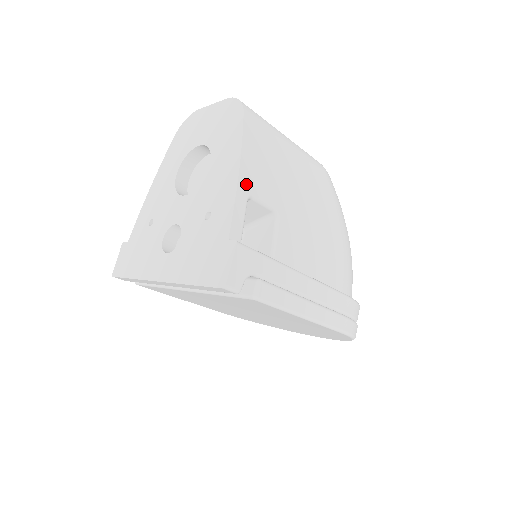
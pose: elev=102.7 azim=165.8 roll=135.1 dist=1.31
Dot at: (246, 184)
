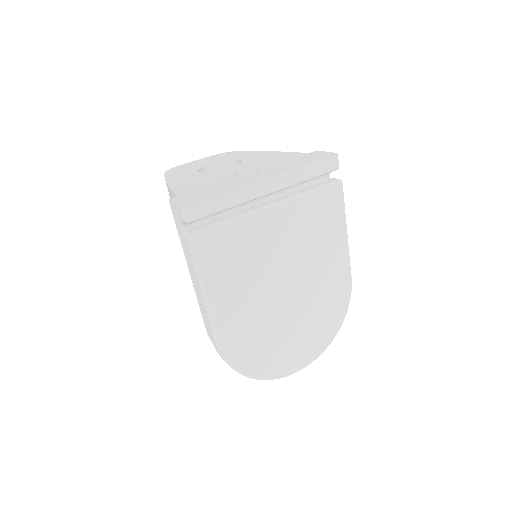
Dot at: occluded
